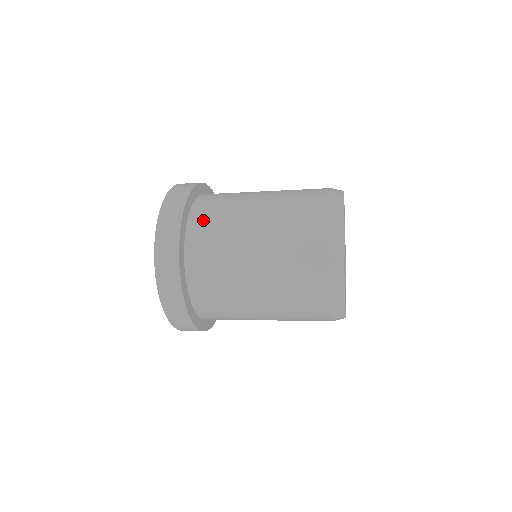
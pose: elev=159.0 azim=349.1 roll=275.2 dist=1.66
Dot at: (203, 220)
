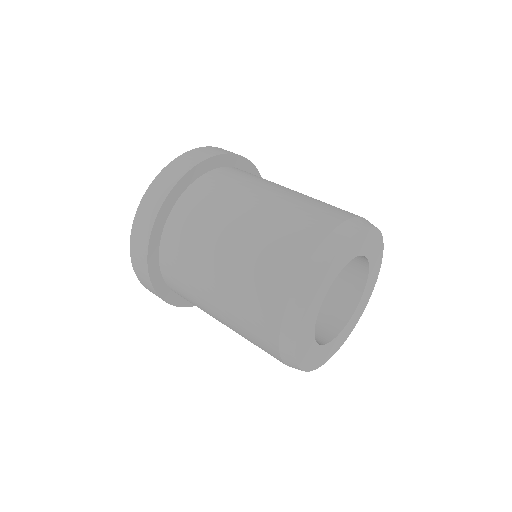
Dot at: (177, 232)
